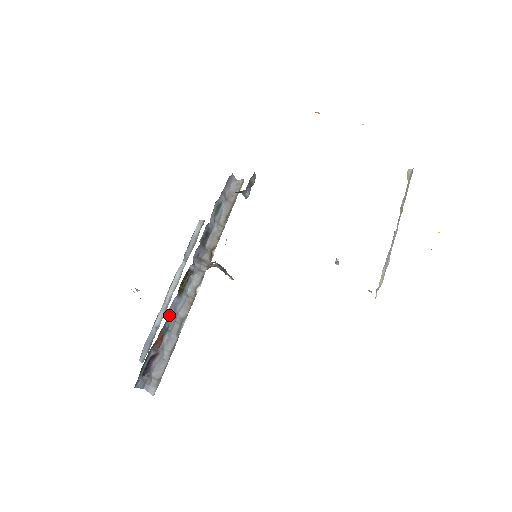
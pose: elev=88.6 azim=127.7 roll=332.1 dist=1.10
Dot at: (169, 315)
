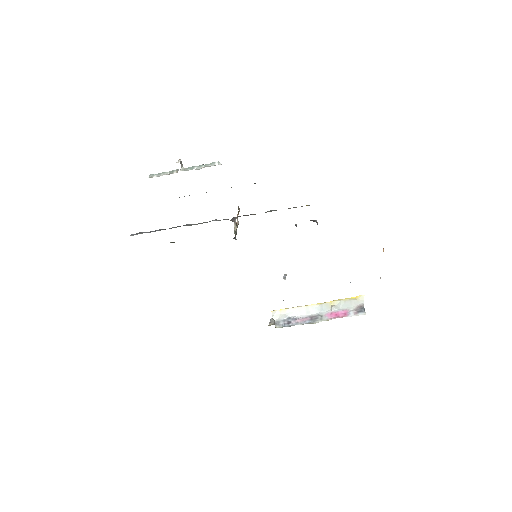
Dot at: occluded
